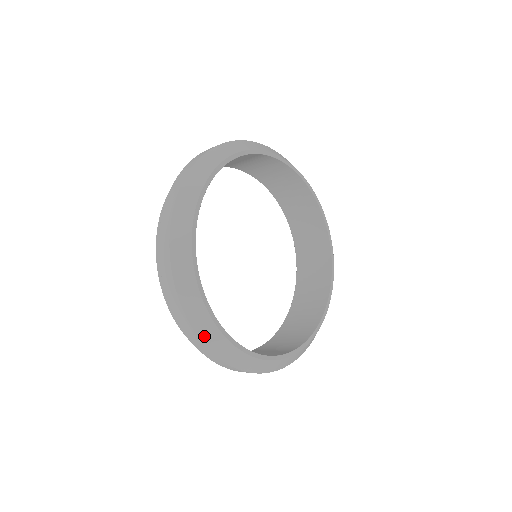
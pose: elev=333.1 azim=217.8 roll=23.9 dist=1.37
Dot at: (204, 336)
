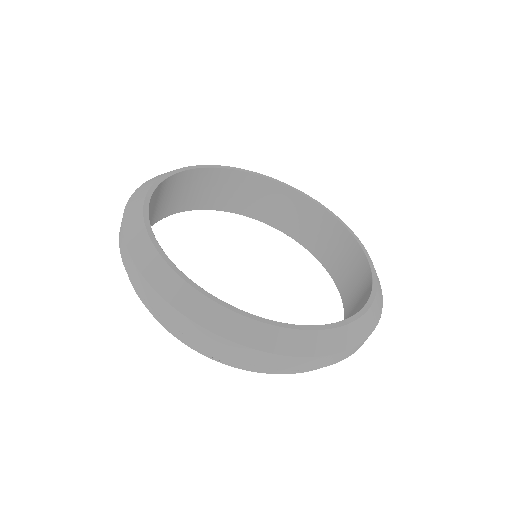
Dot at: (269, 346)
